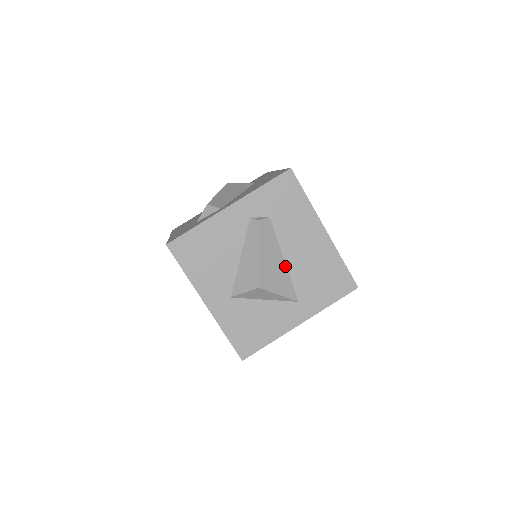
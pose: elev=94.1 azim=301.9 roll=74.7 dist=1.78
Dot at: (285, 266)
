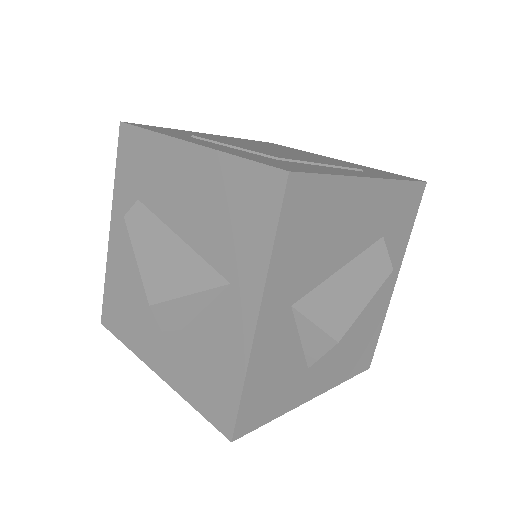
Dot at: (184, 245)
